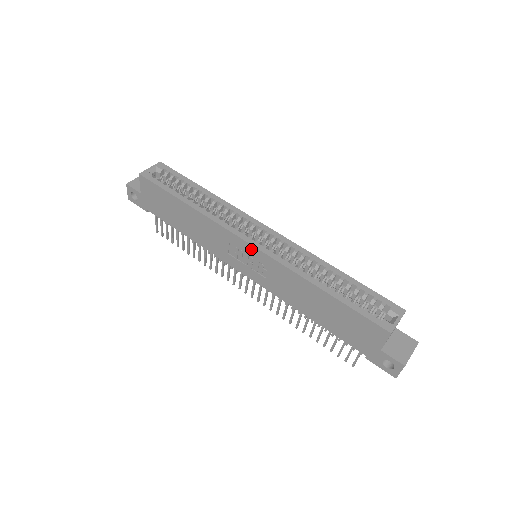
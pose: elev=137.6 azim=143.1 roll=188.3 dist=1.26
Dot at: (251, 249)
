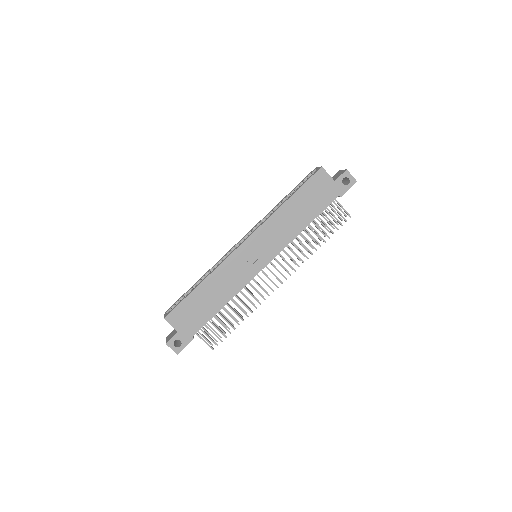
Dot at: (247, 244)
